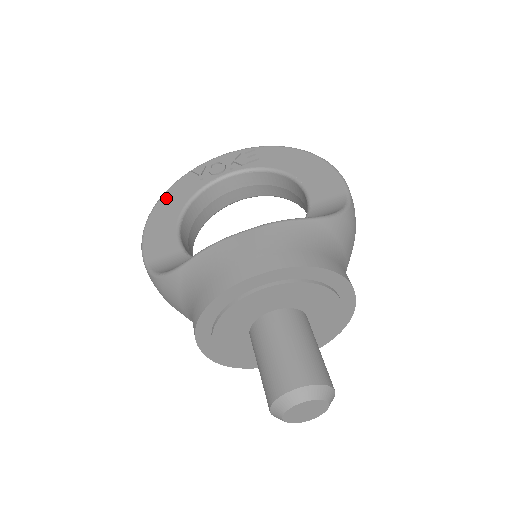
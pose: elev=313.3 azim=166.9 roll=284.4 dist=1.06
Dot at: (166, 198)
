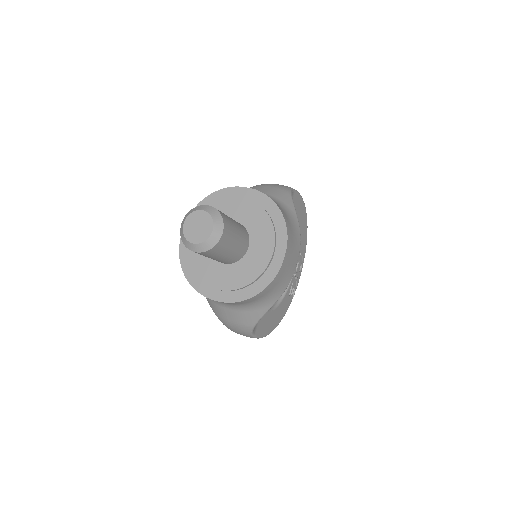
Dot at: occluded
